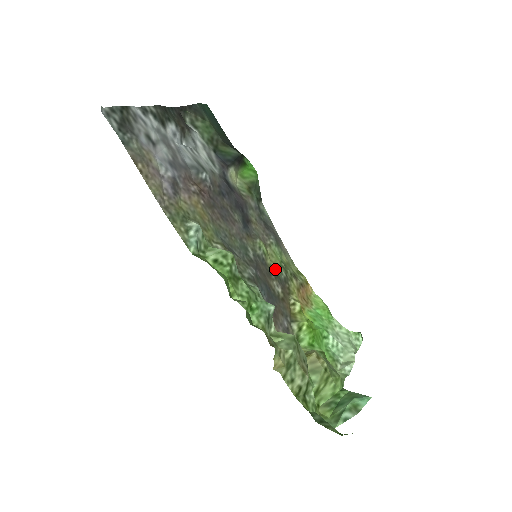
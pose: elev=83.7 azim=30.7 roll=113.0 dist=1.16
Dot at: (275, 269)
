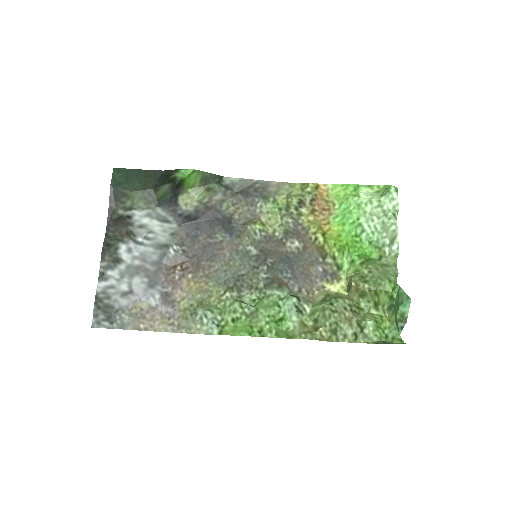
Dot at: (280, 230)
